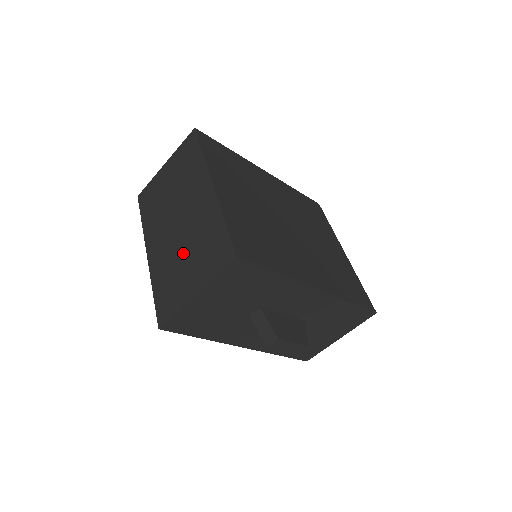
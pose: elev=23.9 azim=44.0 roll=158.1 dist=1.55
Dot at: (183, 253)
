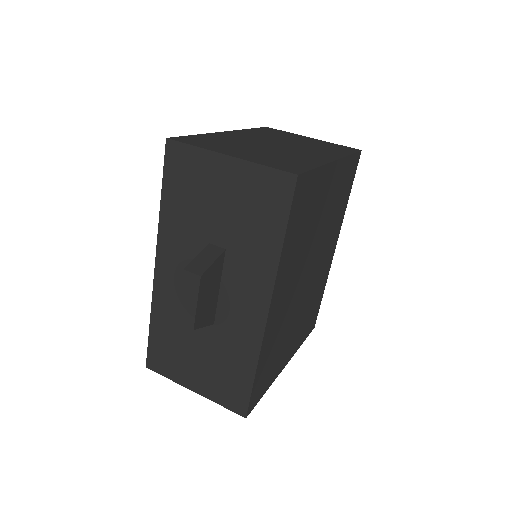
Dot at: (256, 148)
